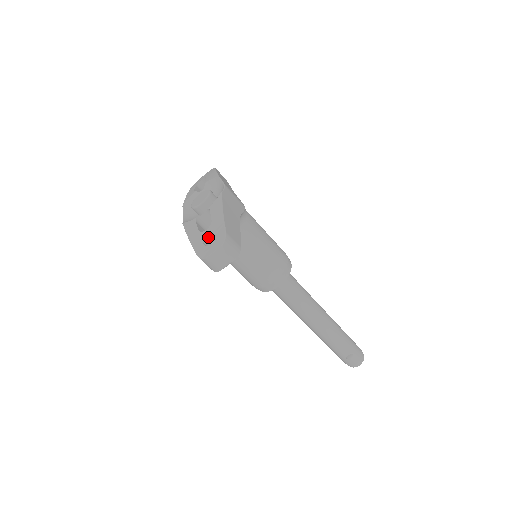
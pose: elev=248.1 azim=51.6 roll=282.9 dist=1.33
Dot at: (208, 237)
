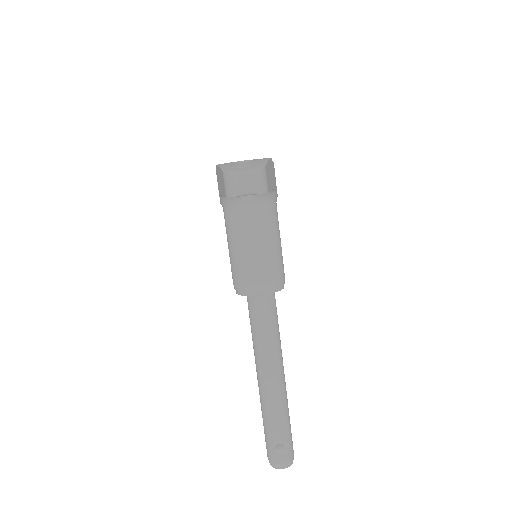
Dot at: occluded
